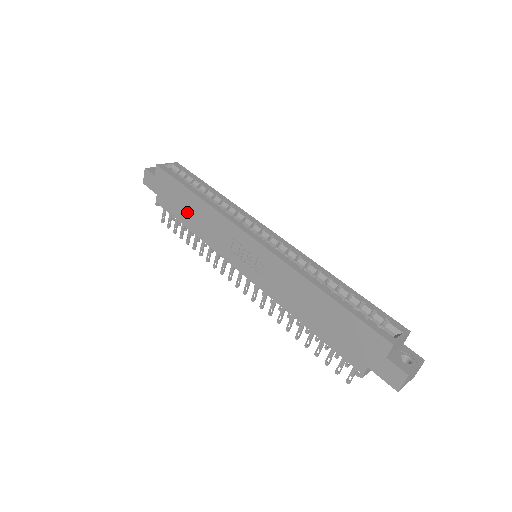
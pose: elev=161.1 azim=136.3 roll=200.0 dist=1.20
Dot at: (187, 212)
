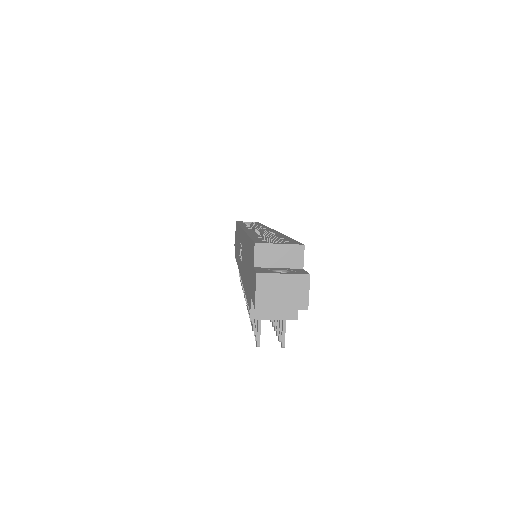
Dot at: occluded
